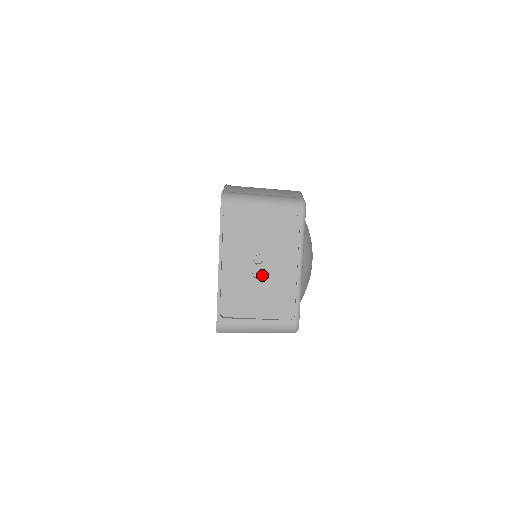
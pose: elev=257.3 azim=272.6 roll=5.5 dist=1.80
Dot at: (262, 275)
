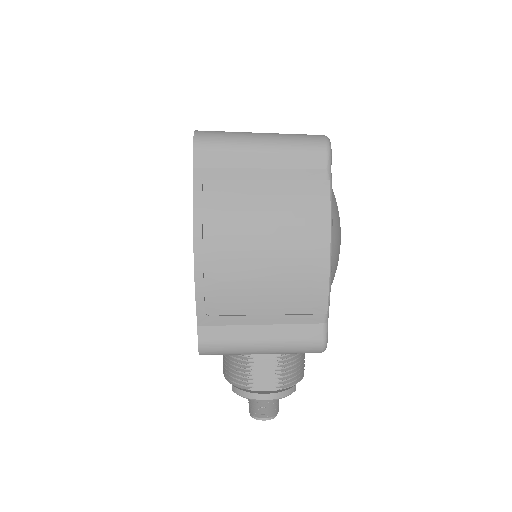
Dot at: occluded
